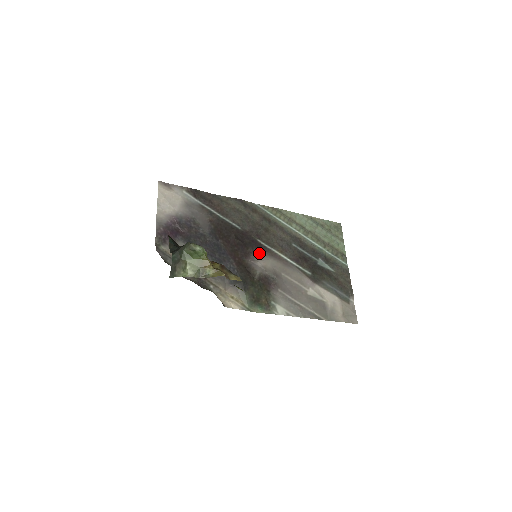
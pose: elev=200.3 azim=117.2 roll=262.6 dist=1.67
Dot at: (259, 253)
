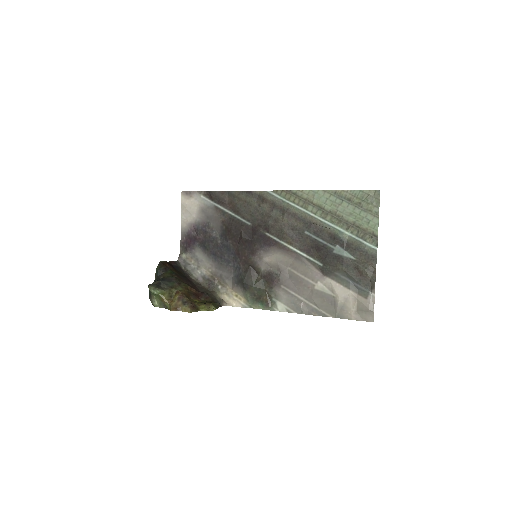
Dot at: (266, 248)
